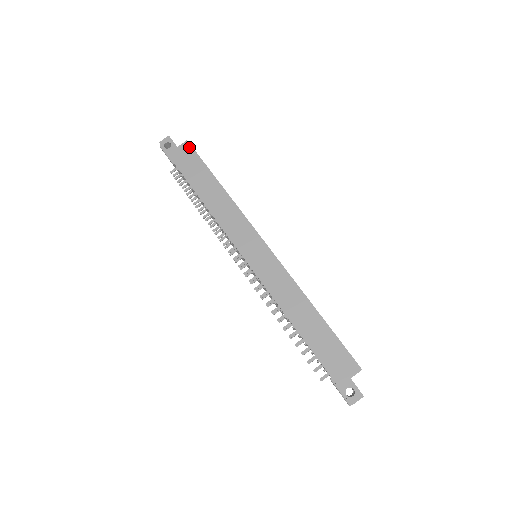
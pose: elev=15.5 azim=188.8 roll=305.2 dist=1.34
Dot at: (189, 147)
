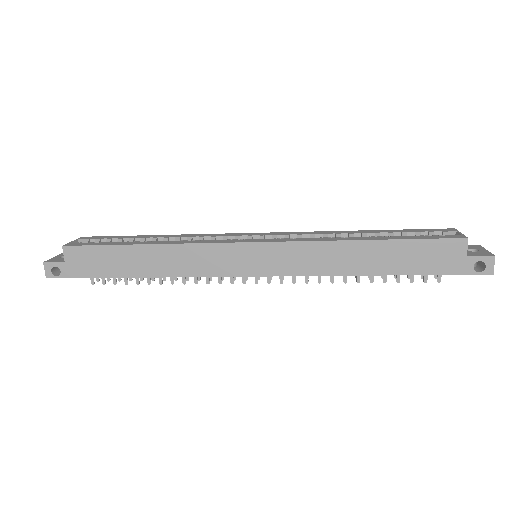
Dot at: (73, 249)
